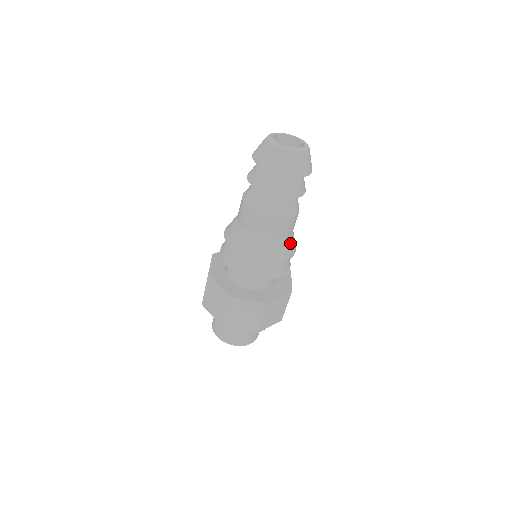
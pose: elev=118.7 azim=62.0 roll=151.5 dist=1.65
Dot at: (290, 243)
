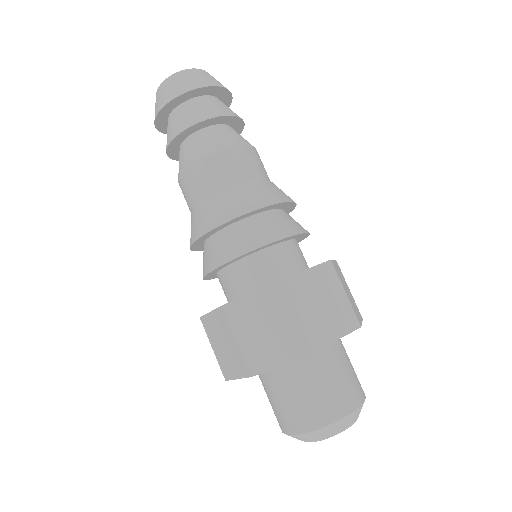
Dot at: occluded
